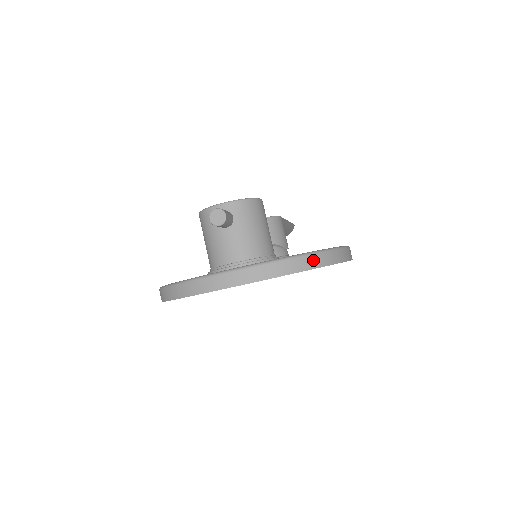
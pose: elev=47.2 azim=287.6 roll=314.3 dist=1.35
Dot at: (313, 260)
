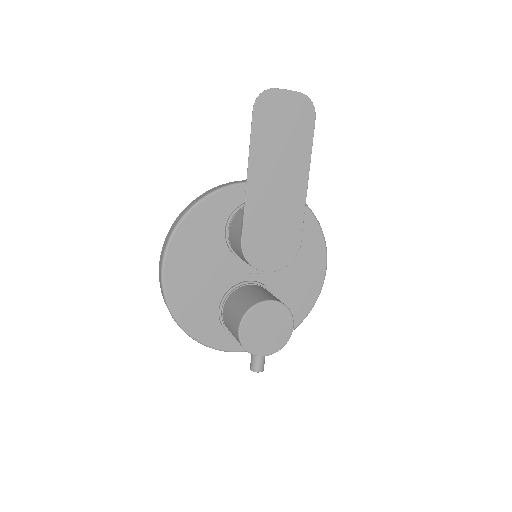
Dot at: occluded
